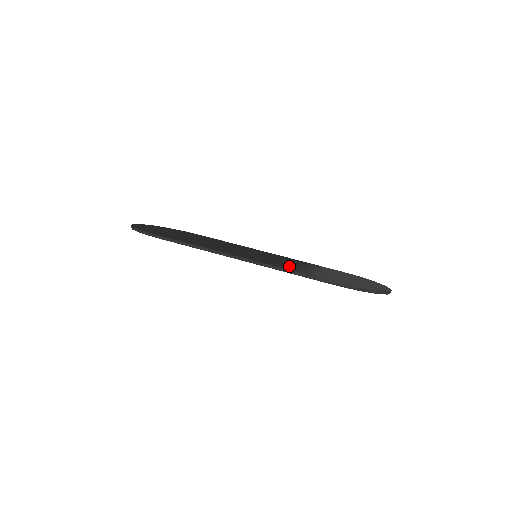
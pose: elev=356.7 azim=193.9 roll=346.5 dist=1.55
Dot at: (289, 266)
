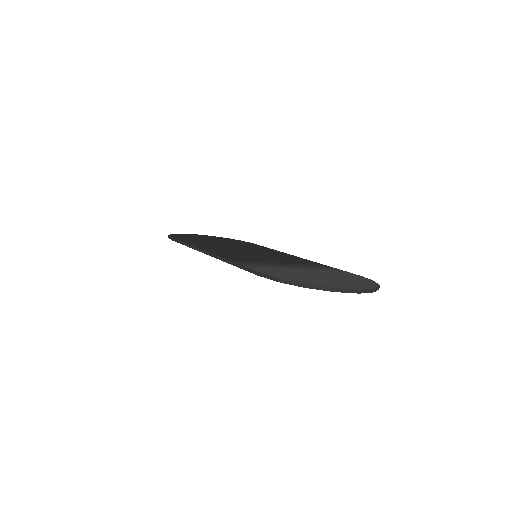
Dot at: (255, 261)
